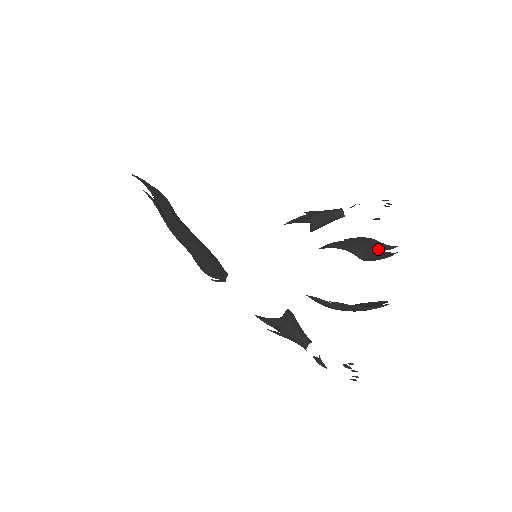
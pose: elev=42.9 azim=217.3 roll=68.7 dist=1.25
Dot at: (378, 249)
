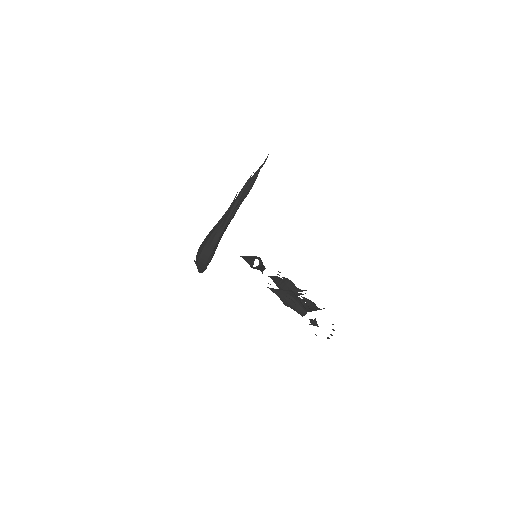
Dot at: (293, 290)
